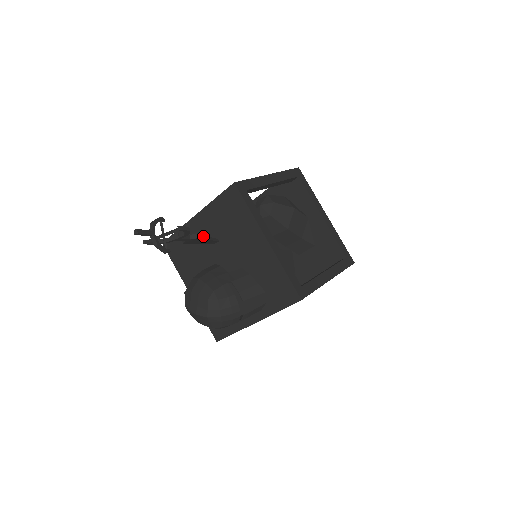
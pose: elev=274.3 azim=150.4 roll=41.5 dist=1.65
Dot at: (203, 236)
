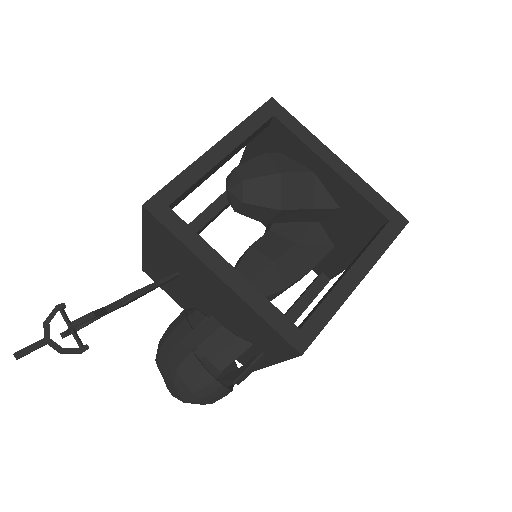
Dot at: (142, 289)
